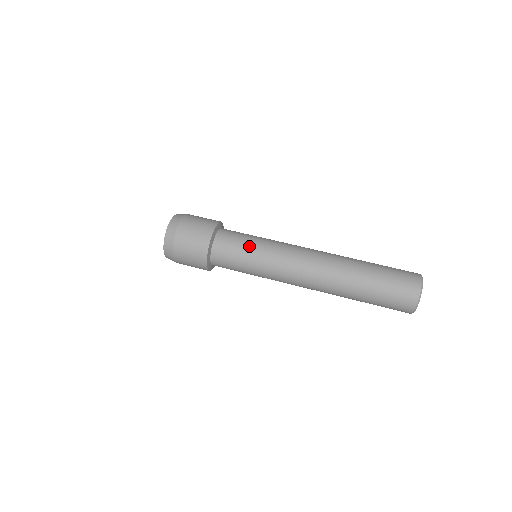
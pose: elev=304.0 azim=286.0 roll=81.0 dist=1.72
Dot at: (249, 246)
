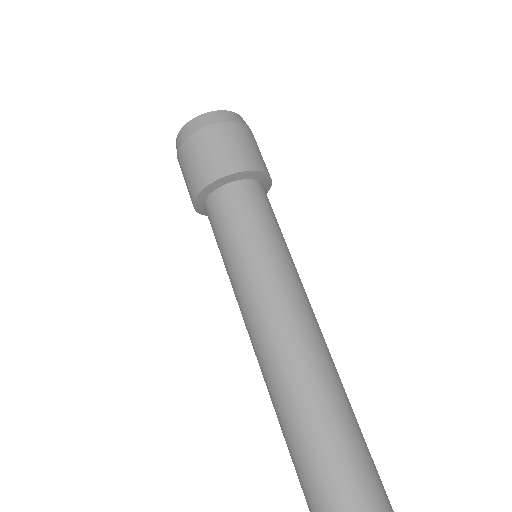
Dot at: (250, 235)
